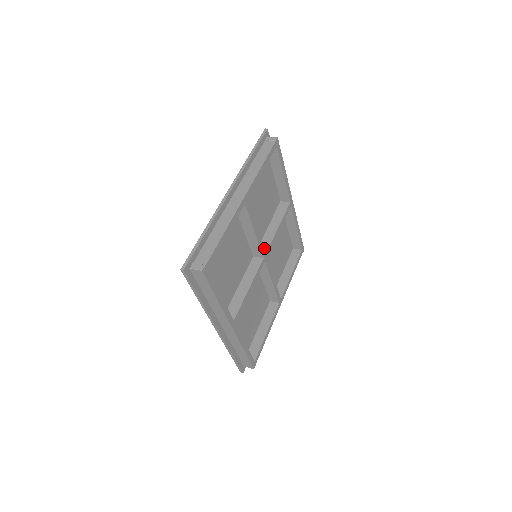
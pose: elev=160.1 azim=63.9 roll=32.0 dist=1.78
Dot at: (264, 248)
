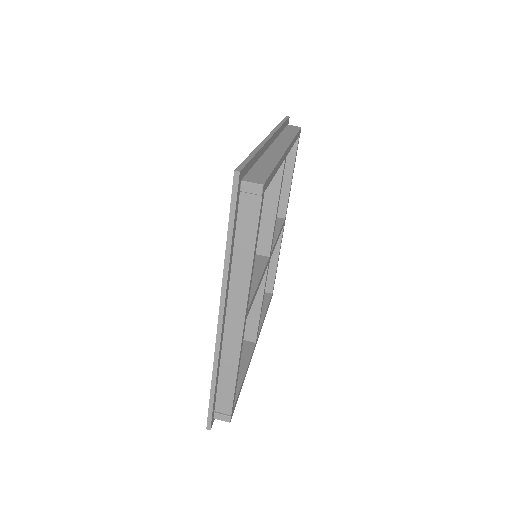
Dot at: (265, 249)
